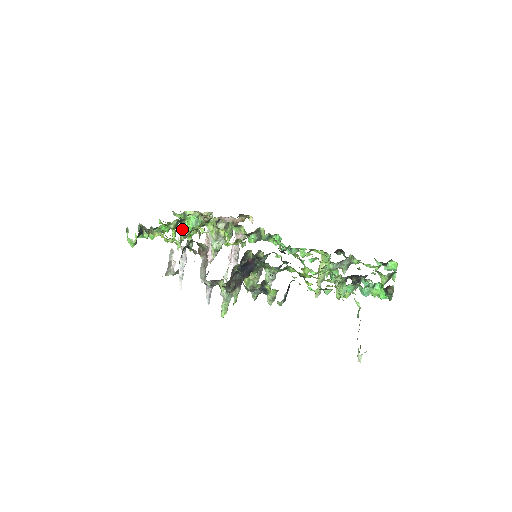
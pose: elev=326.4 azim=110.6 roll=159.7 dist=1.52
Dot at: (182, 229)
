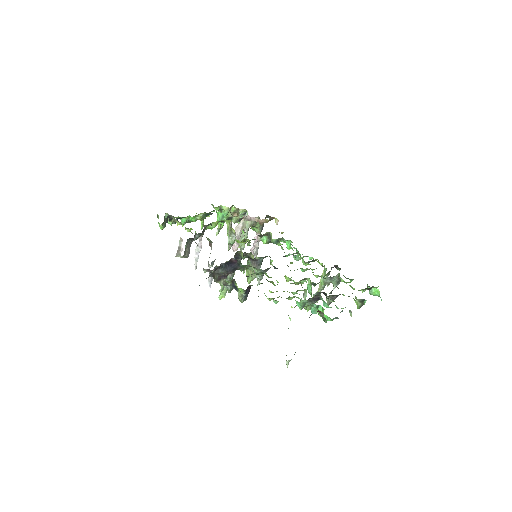
Dot at: occluded
